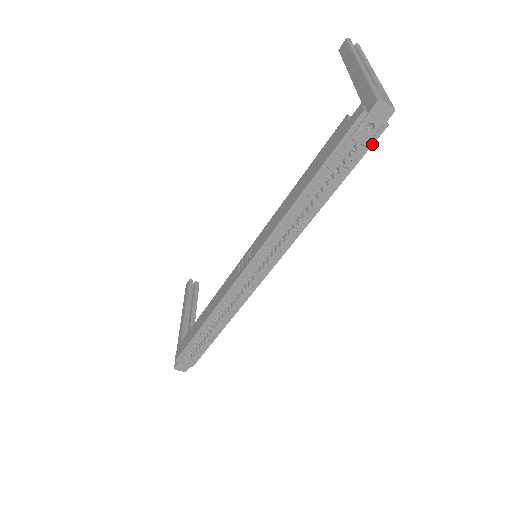
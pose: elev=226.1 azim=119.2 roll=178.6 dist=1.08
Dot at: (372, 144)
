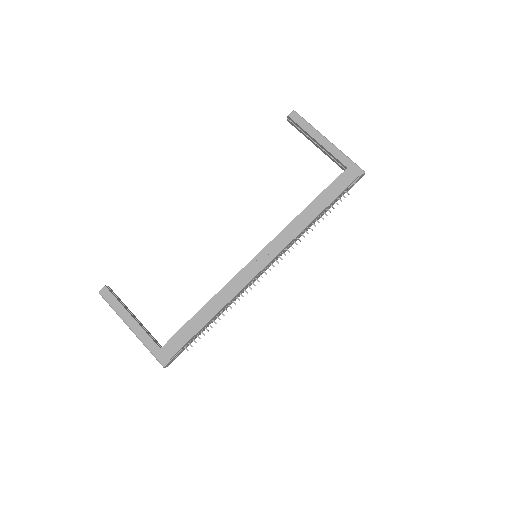
Dot at: occluded
